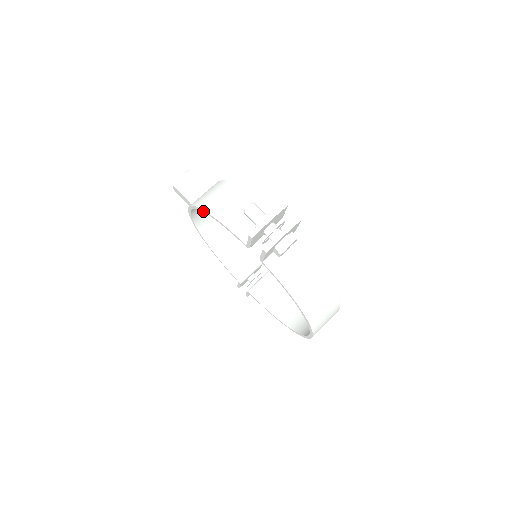
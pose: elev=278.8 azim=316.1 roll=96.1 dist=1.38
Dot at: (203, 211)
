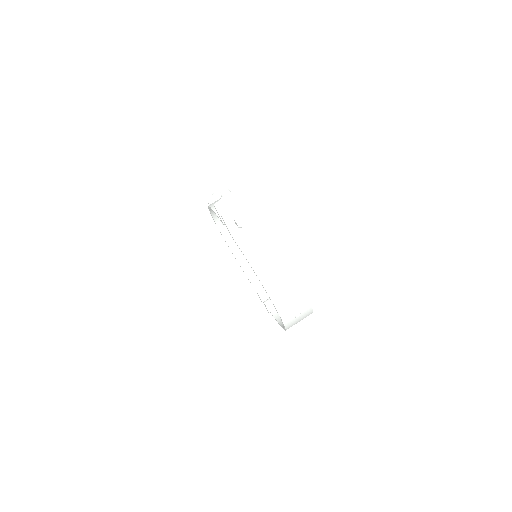
Dot at: (209, 207)
